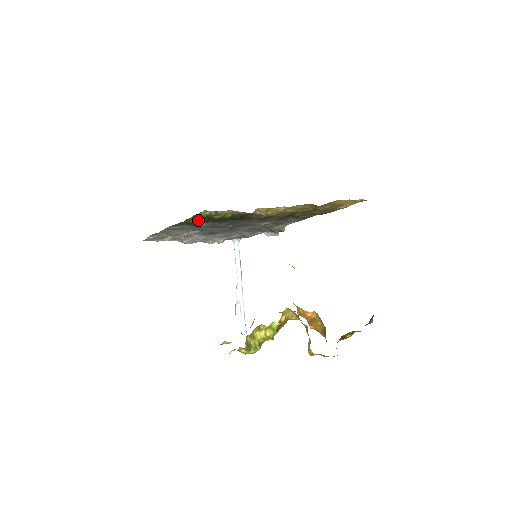
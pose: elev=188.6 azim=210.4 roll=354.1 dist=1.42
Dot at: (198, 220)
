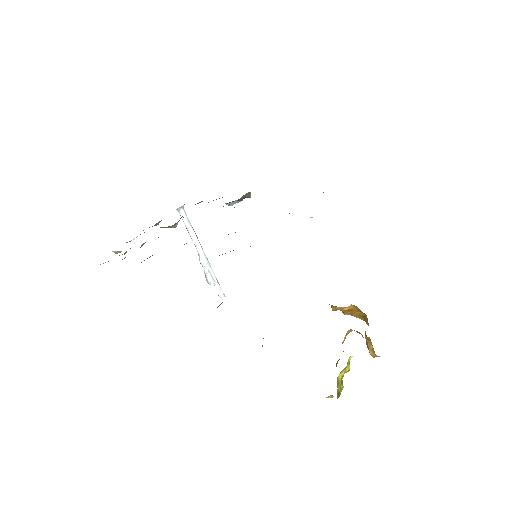
Dot at: occluded
